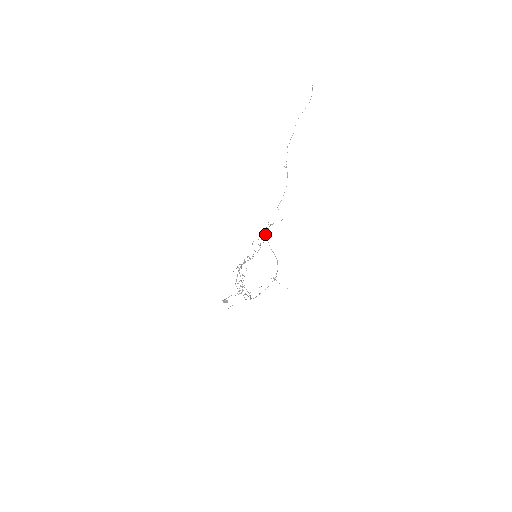
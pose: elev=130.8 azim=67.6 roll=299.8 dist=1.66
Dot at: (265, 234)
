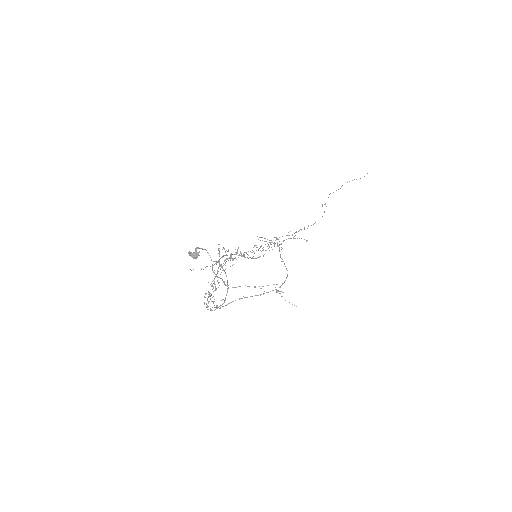
Dot at: (279, 241)
